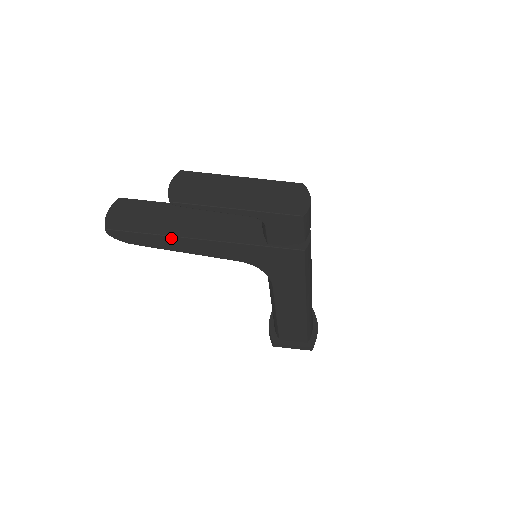
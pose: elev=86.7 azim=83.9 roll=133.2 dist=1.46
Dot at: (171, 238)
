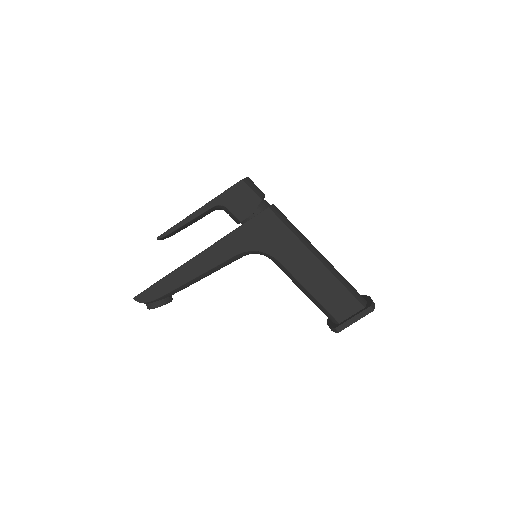
Dot at: (178, 271)
